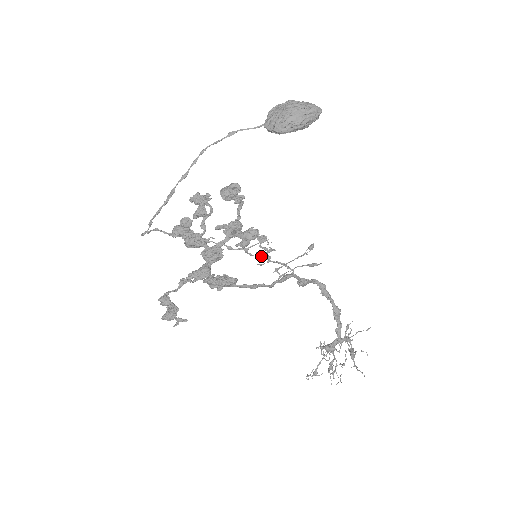
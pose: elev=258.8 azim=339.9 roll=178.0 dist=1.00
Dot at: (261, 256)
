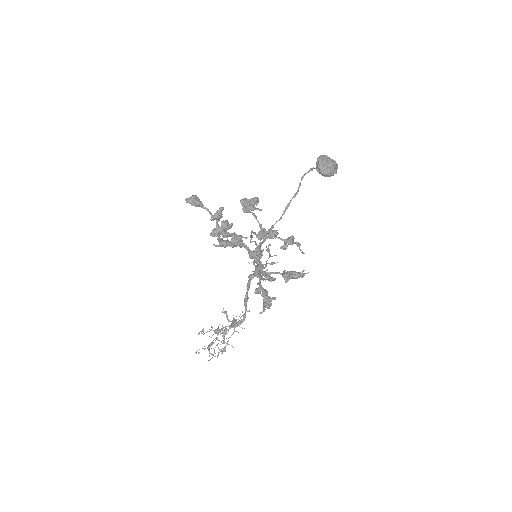
Dot at: occluded
